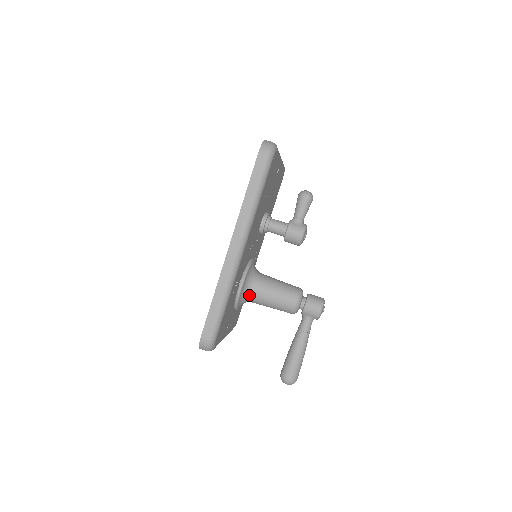
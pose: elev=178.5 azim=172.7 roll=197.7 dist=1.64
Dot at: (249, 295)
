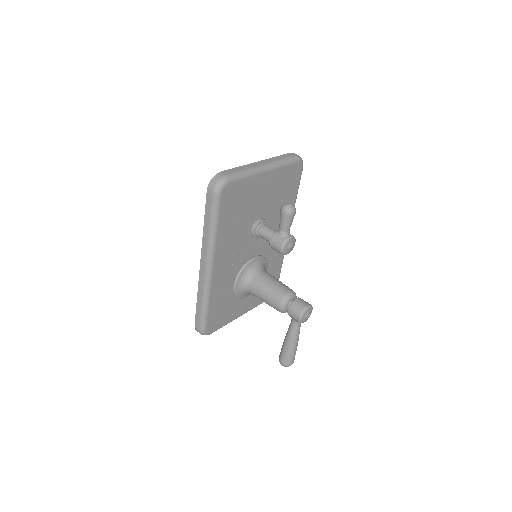
Dot at: (247, 291)
